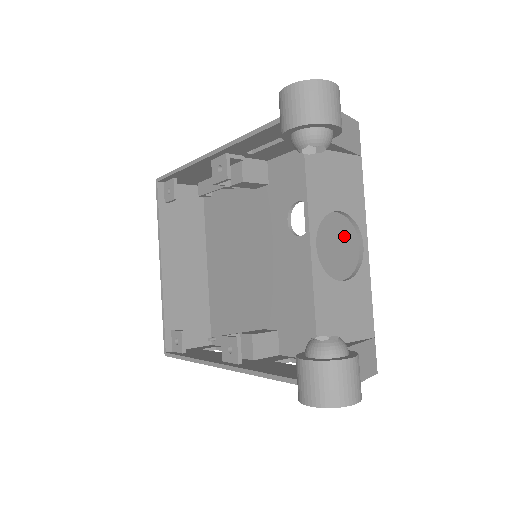
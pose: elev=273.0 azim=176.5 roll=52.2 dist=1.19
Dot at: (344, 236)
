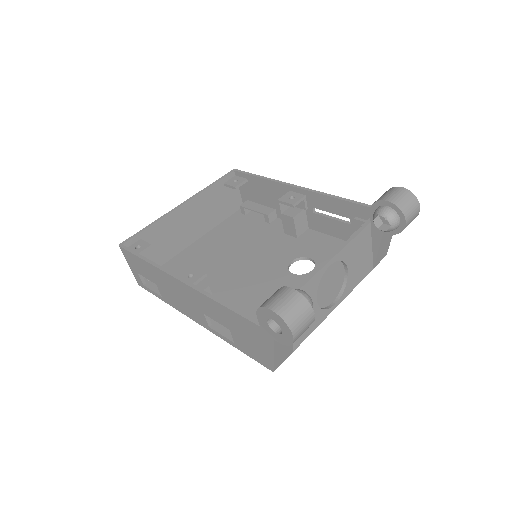
Dot at: (326, 292)
